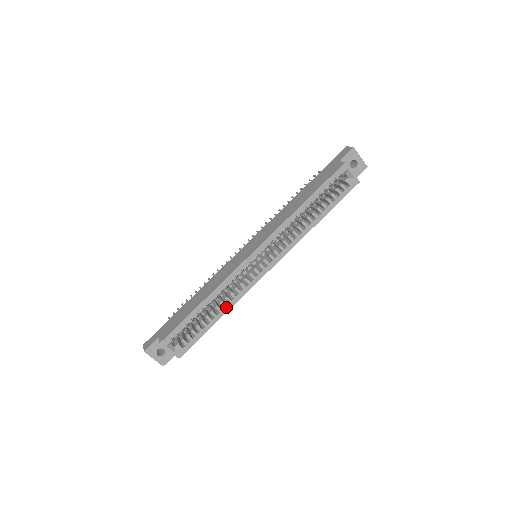
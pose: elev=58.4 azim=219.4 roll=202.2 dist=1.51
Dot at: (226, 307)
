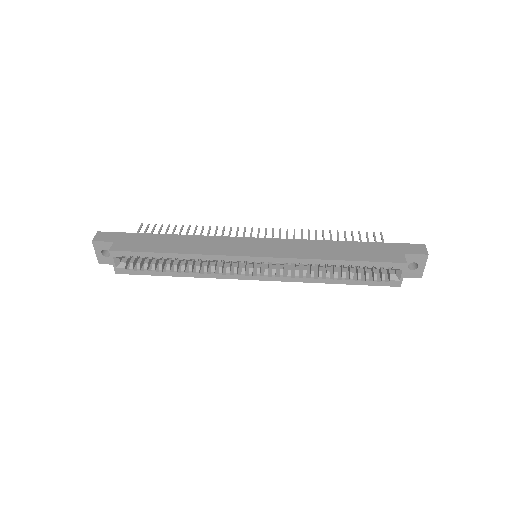
Dot at: (191, 273)
